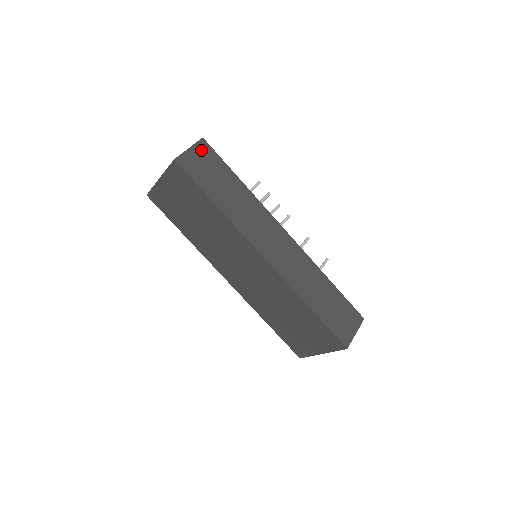
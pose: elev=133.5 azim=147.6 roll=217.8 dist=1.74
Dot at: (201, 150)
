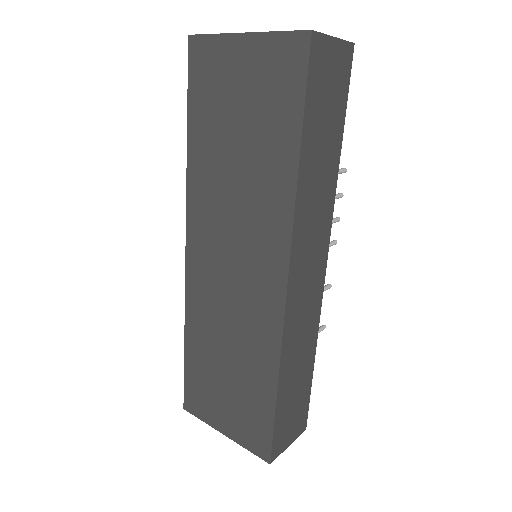
Dot at: (342, 58)
